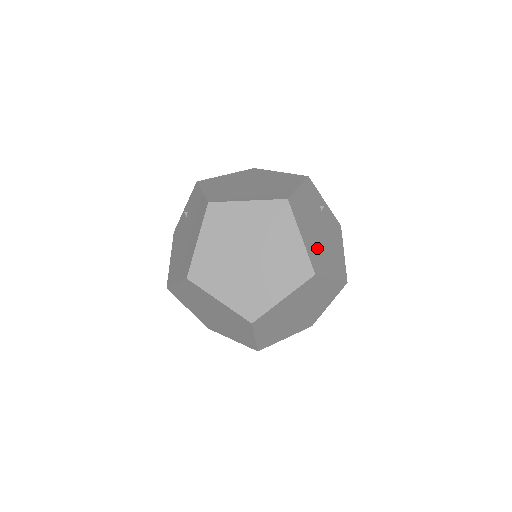
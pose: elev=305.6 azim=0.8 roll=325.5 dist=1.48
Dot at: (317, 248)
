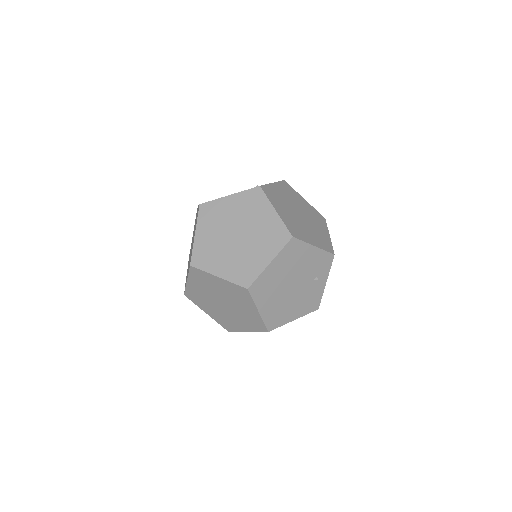
Dot at: (274, 284)
